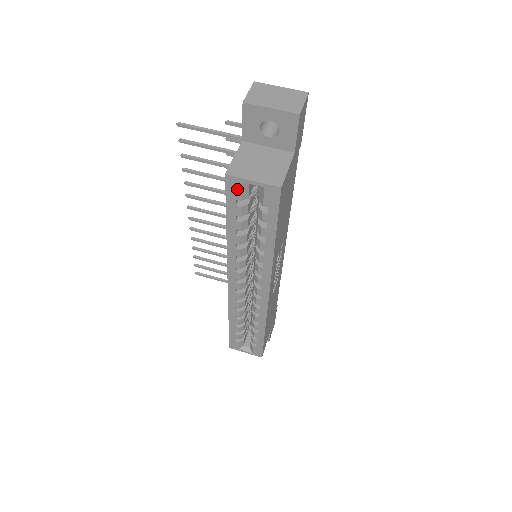
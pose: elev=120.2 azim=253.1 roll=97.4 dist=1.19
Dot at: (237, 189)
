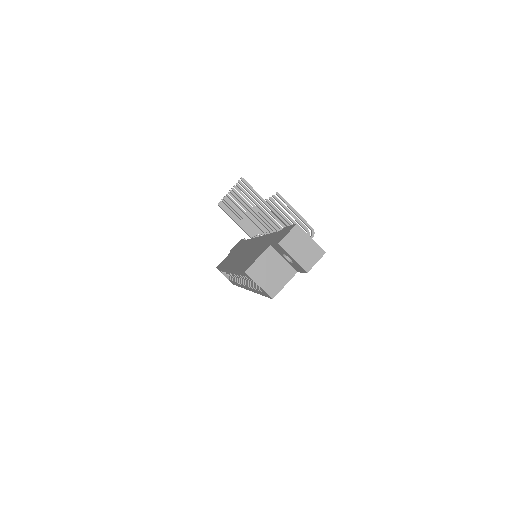
Dot at: (249, 277)
